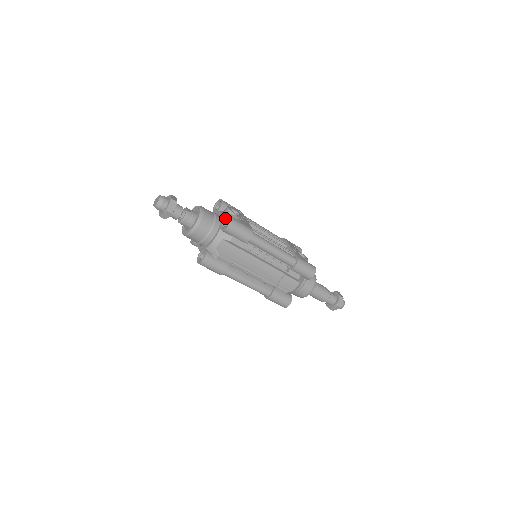
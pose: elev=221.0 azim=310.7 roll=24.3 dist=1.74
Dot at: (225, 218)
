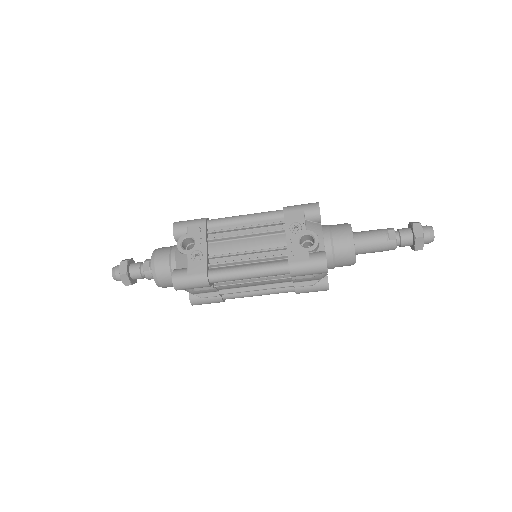
Dot at: occluded
